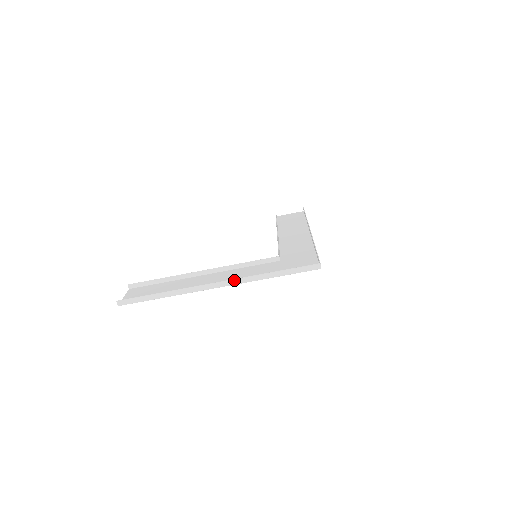
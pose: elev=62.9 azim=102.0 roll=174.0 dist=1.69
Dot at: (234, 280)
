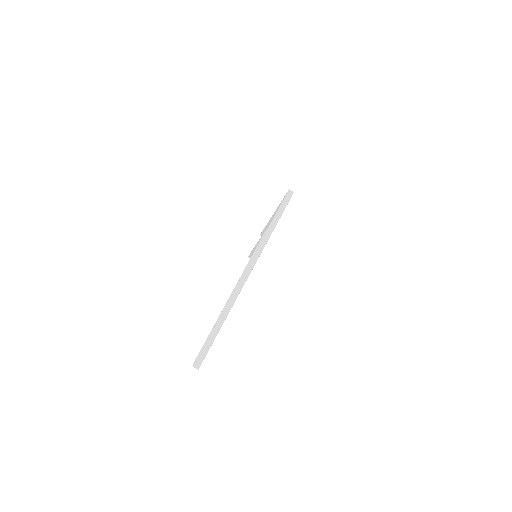
Dot at: (252, 258)
